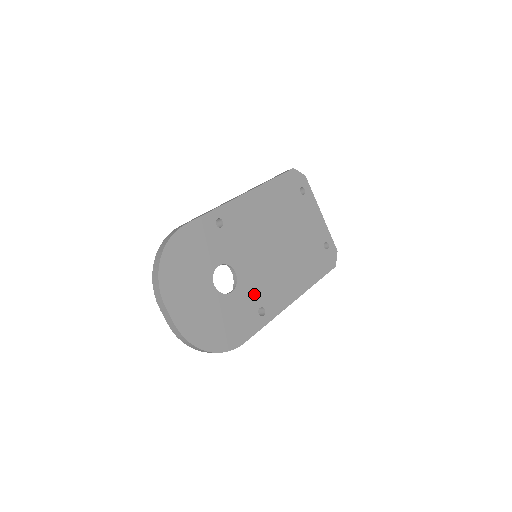
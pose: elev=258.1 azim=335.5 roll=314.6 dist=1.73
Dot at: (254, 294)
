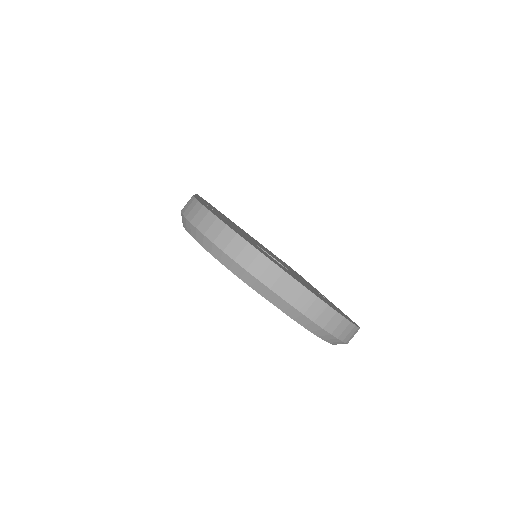
Dot at: occluded
